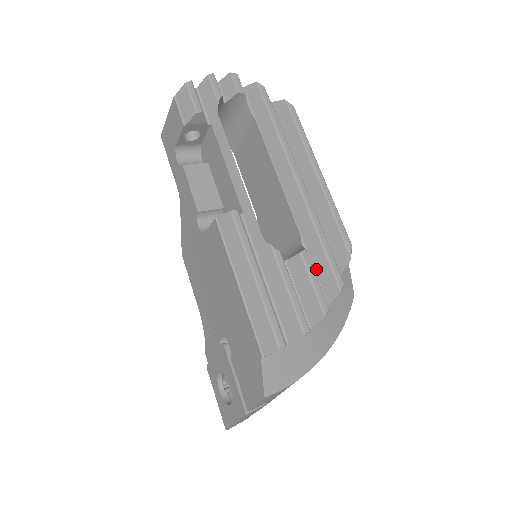
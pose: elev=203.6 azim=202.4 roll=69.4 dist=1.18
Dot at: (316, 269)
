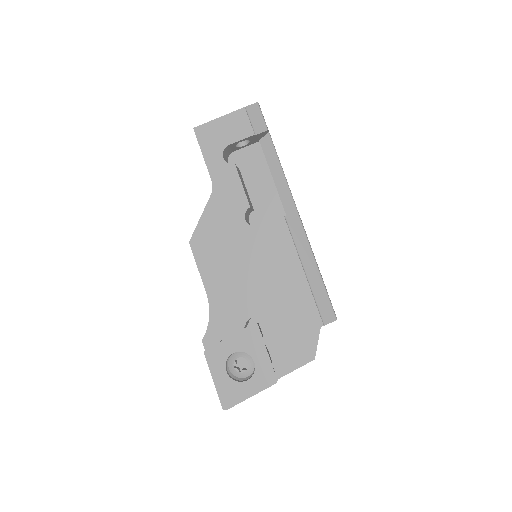
Dot at: occluded
